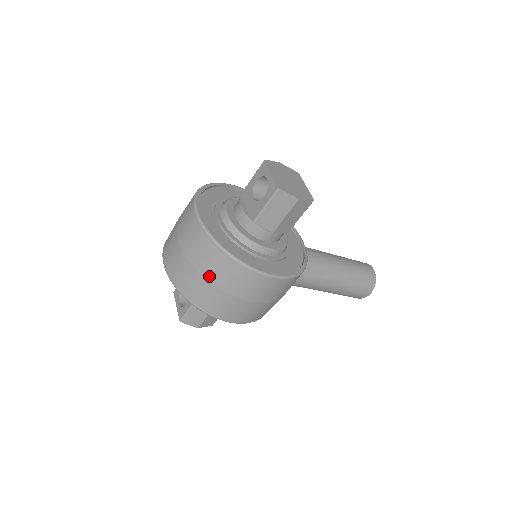
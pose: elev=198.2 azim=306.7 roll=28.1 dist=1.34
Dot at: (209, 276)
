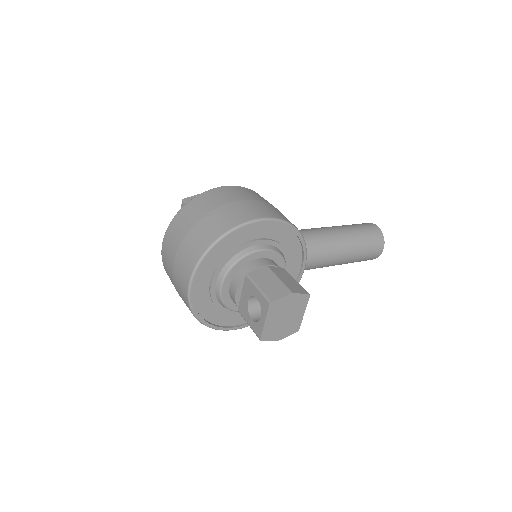
Dot at: occluded
